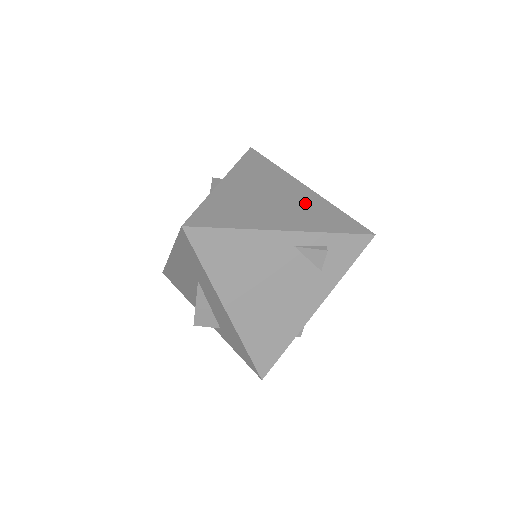
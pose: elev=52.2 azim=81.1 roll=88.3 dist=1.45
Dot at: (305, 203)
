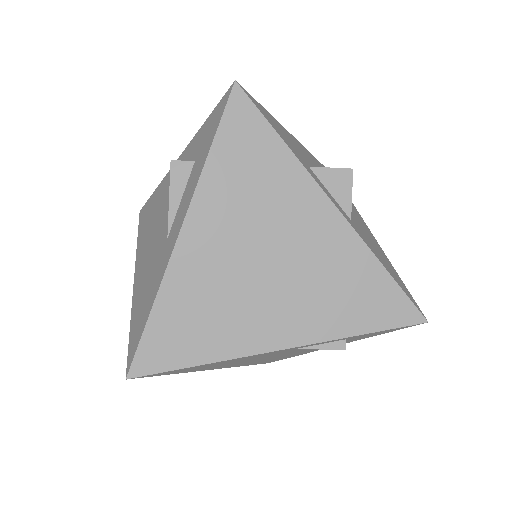
Dot at: (323, 263)
